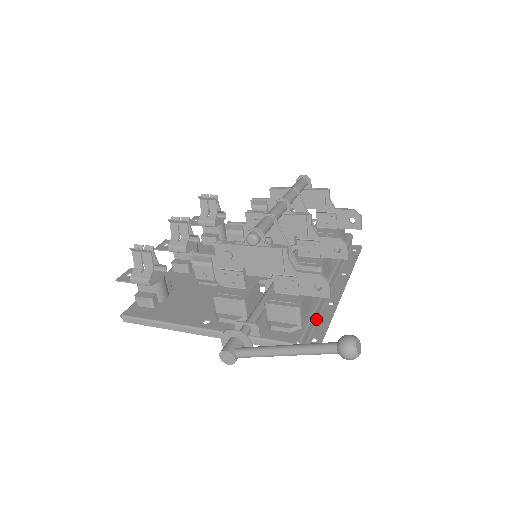
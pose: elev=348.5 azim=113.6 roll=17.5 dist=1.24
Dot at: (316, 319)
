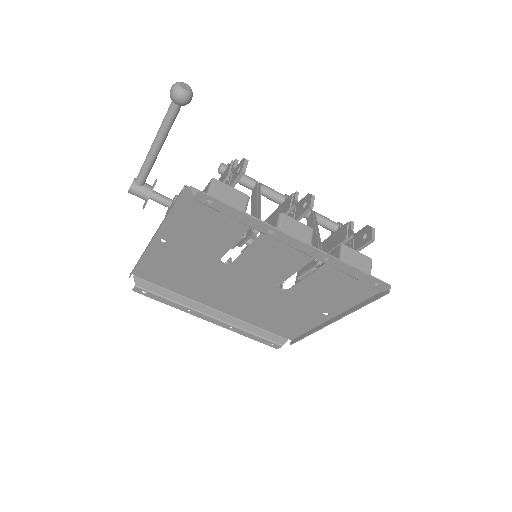
Dot at: (238, 219)
